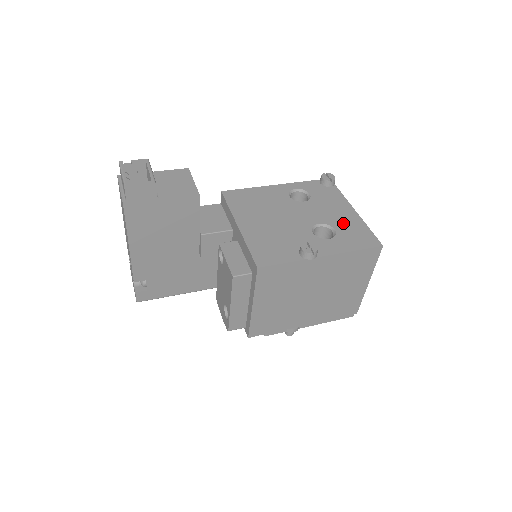
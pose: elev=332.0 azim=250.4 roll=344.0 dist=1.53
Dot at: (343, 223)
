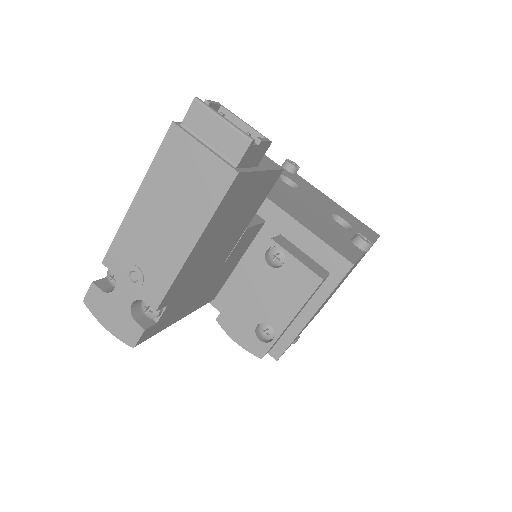
Dot at: (342, 213)
